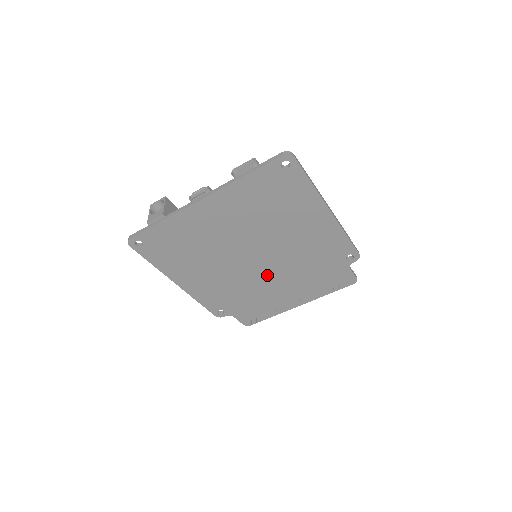
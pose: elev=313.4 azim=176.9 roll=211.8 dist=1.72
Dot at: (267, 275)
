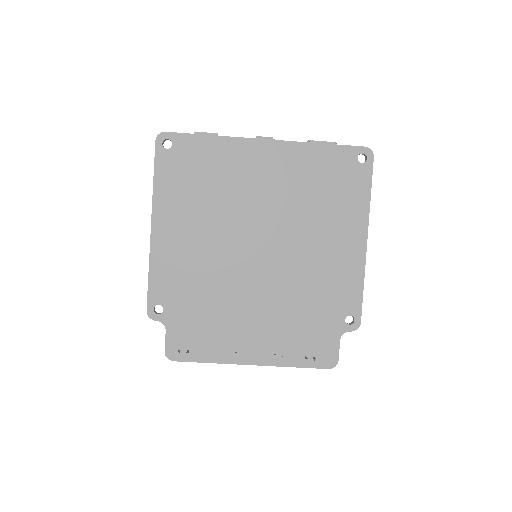
Dot at: (253, 285)
